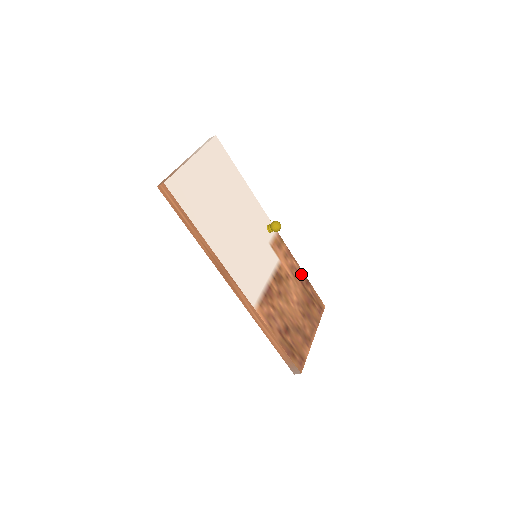
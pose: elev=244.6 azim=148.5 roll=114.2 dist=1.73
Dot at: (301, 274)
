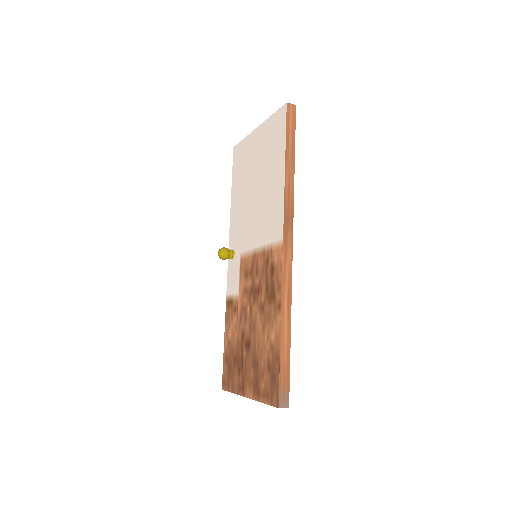
Dot at: occluded
